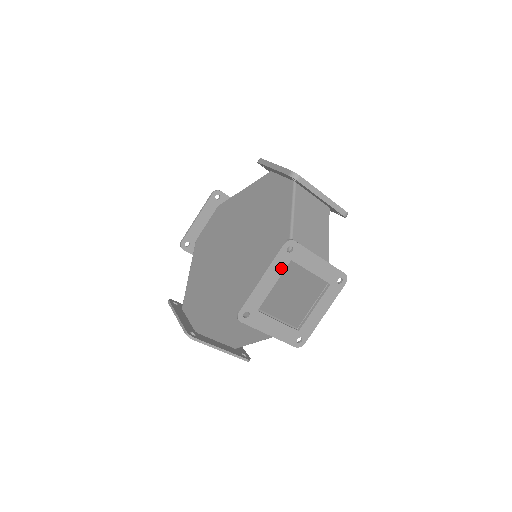
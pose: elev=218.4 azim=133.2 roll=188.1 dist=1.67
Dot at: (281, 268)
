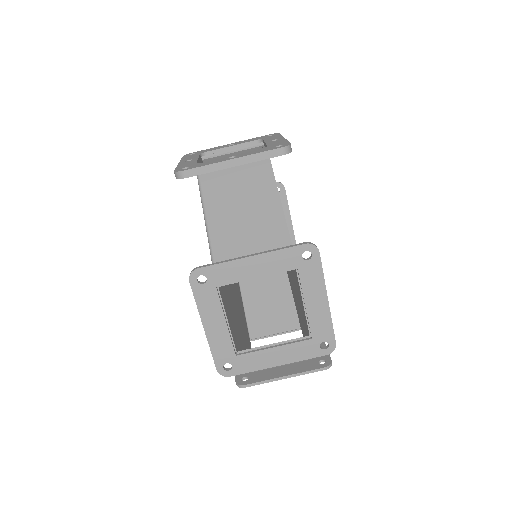
Dot at: (214, 303)
